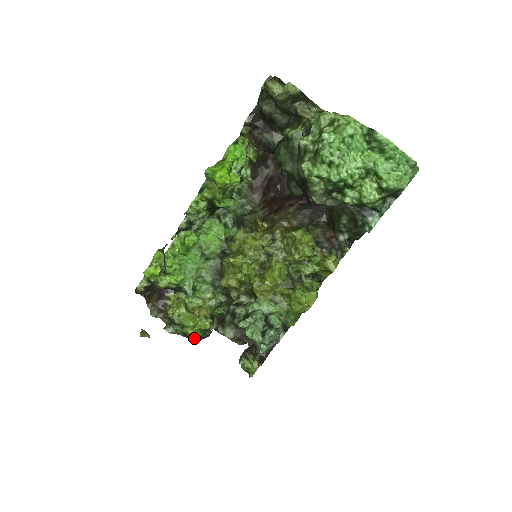
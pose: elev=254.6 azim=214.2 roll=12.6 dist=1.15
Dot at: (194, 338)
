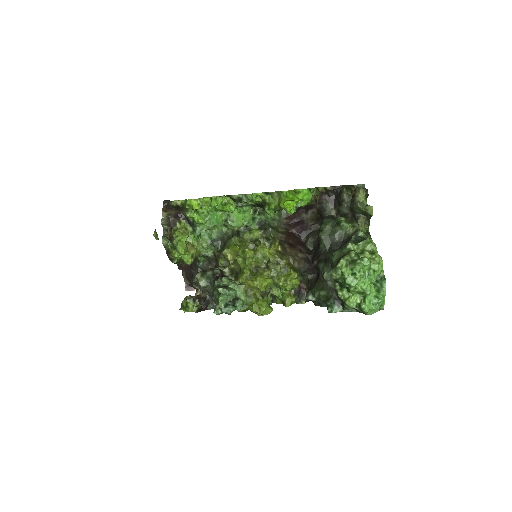
Dot at: (172, 259)
